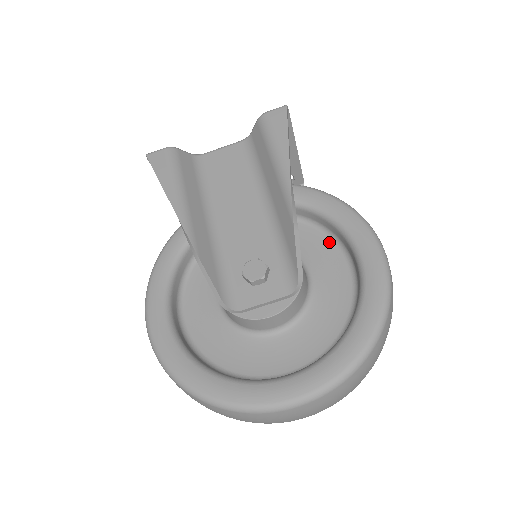
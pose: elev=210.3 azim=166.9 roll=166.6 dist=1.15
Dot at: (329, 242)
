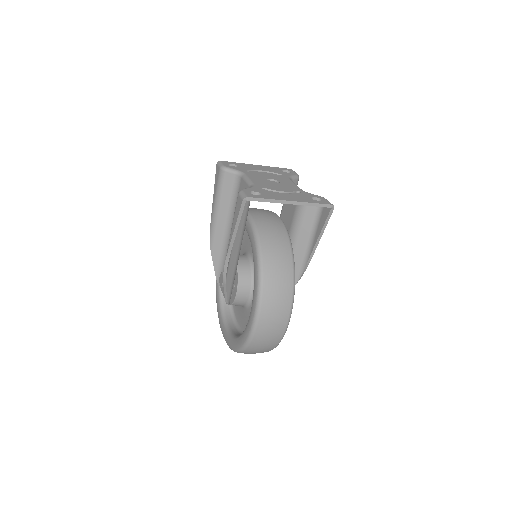
Dot at: occluded
